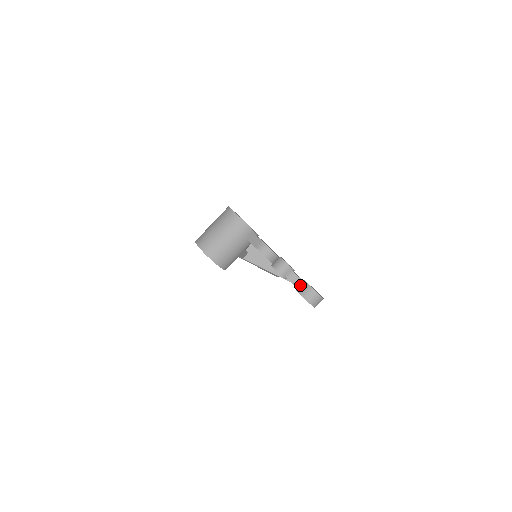
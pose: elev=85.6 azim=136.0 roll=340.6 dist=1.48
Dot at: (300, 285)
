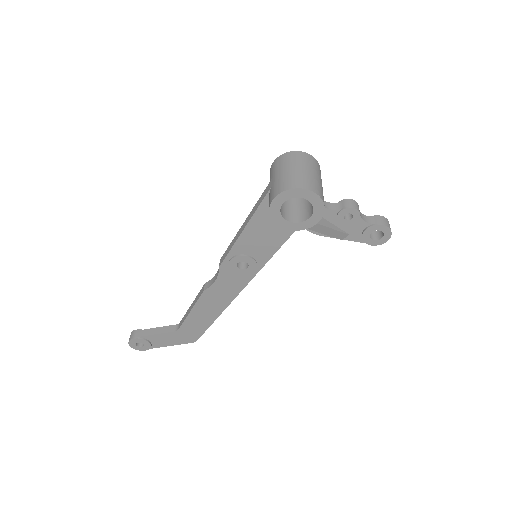
Dot at: (373, 220)
